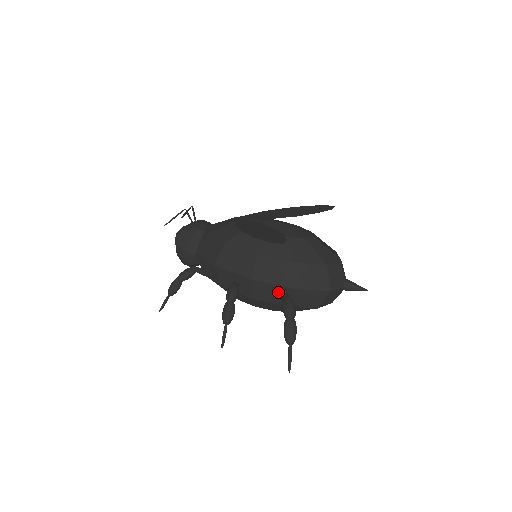
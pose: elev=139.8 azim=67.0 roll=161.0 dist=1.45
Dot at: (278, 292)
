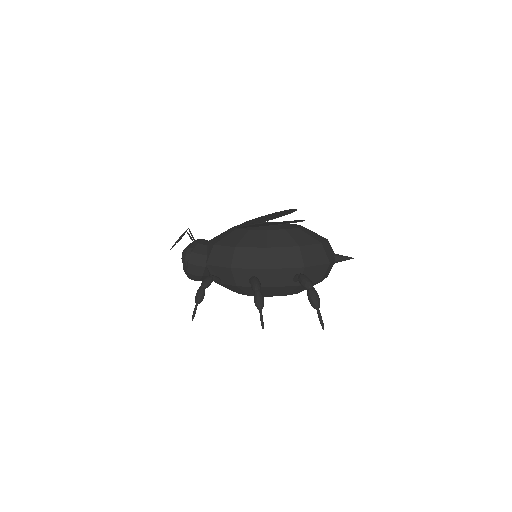
Dot at: (290, 274)
